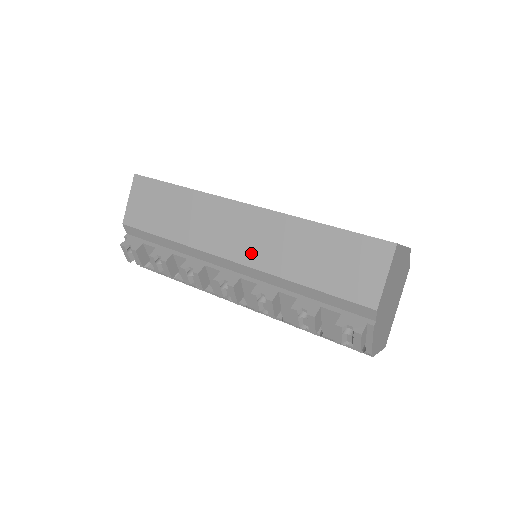
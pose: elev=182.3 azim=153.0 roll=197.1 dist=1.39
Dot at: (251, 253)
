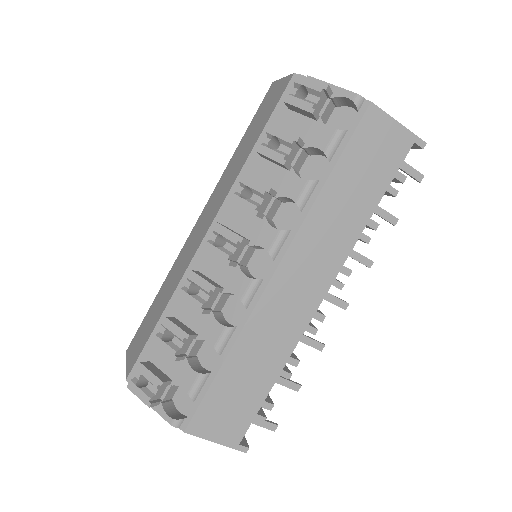
Dot at: (215, 208)
